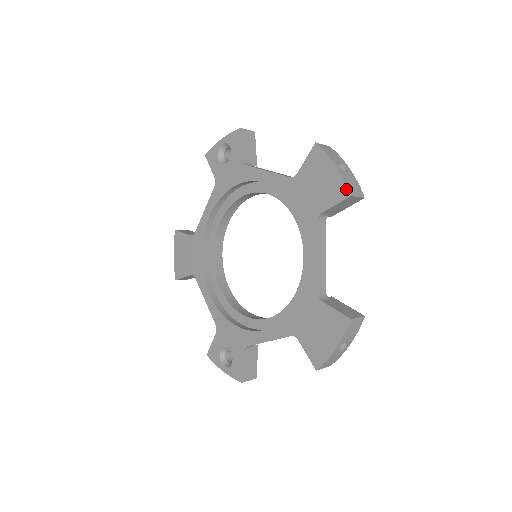
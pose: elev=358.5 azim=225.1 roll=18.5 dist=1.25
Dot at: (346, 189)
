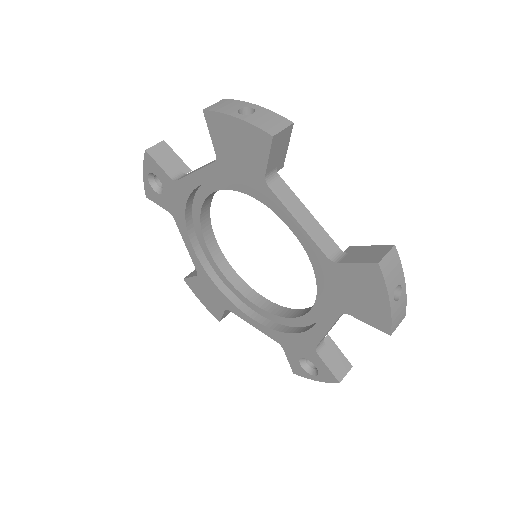
Dot at: (263, 133)
